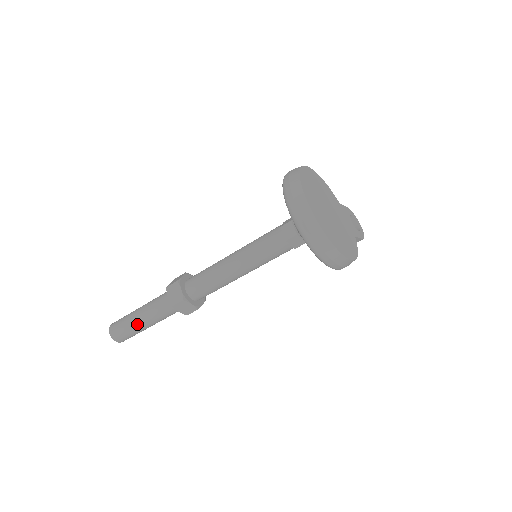
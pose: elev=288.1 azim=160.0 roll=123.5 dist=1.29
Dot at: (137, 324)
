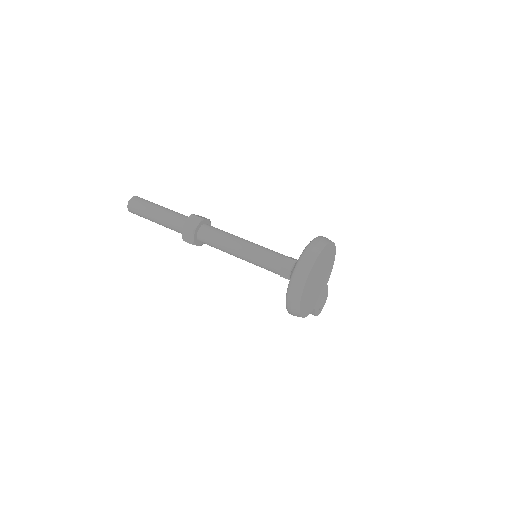
Dot at: (152, 213)
